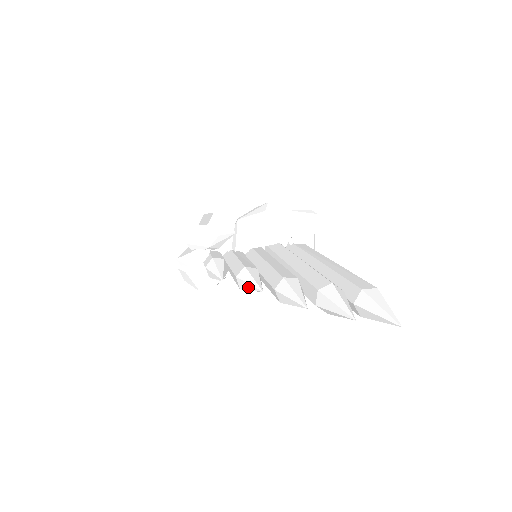
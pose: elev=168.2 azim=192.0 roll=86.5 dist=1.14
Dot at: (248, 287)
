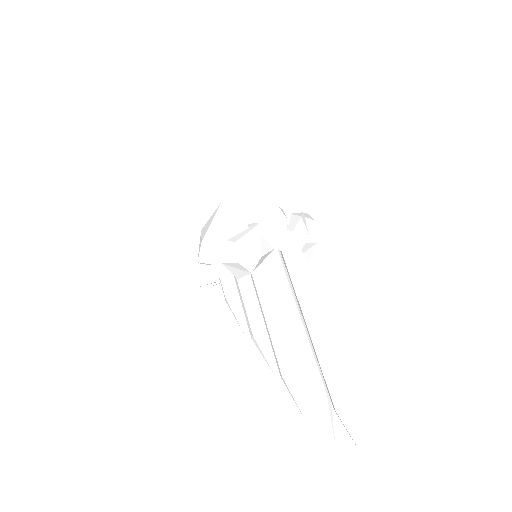
Dot at: occluded
